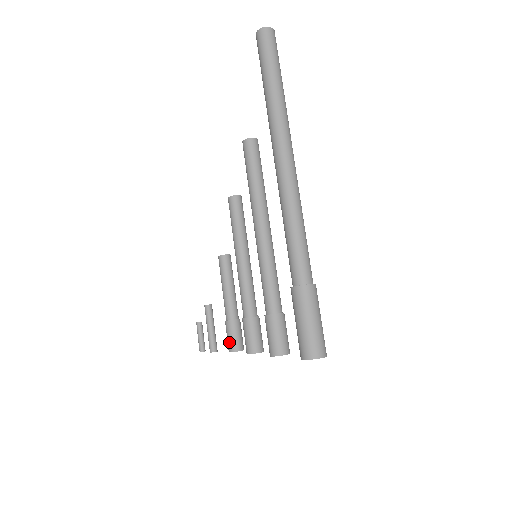
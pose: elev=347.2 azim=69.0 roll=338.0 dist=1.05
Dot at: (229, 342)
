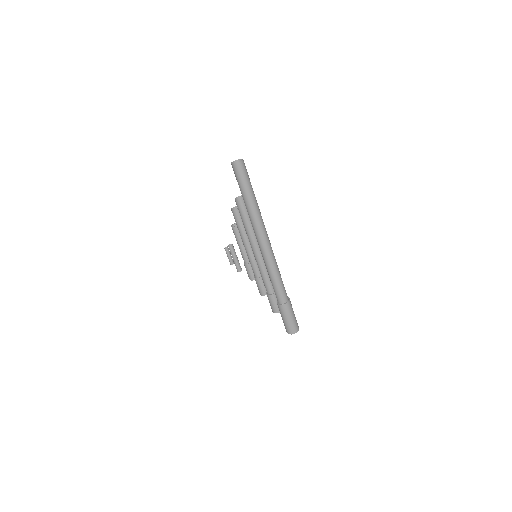
Dot at: (248, 275)
